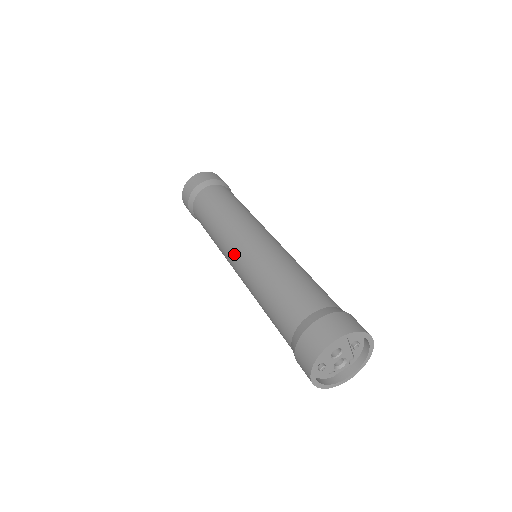
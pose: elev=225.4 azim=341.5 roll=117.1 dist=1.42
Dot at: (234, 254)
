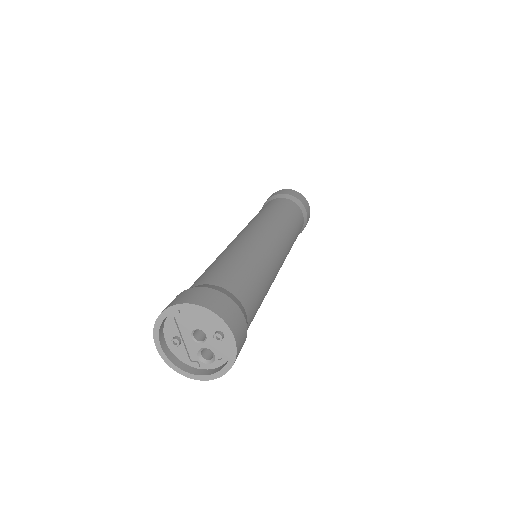
Dot at: occluded
